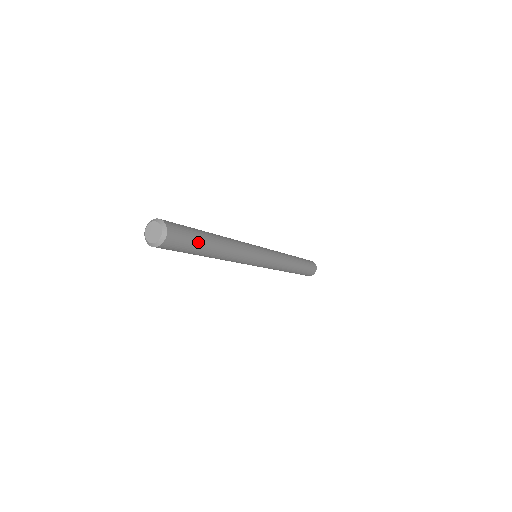
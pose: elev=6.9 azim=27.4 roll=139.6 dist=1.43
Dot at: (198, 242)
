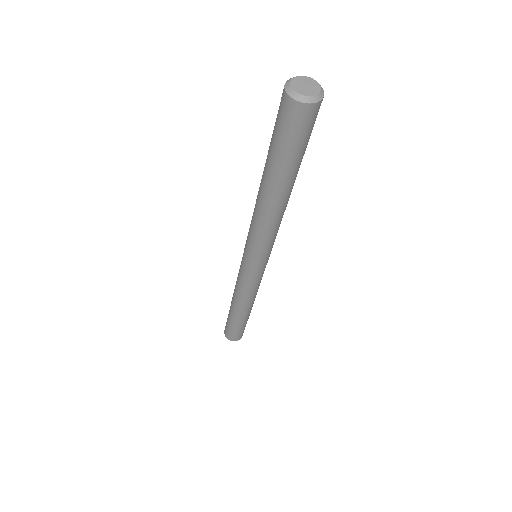
Dot at: occluded
